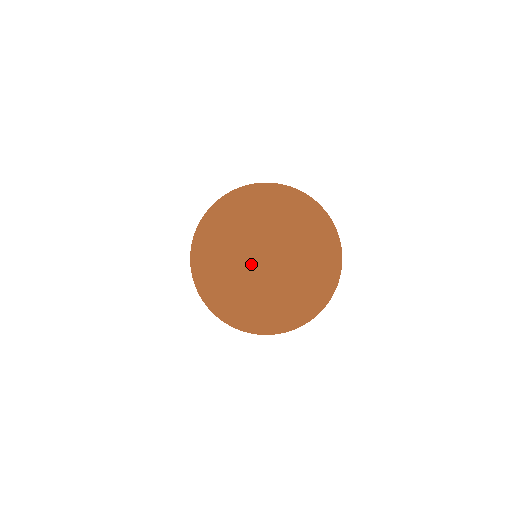
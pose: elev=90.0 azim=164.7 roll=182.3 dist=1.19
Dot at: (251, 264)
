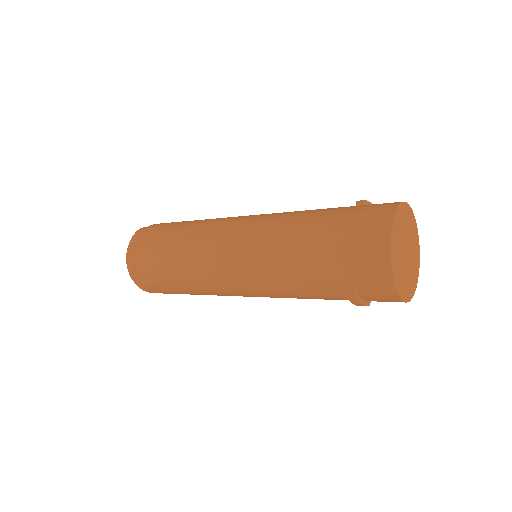
Dot at: (404, 255)
